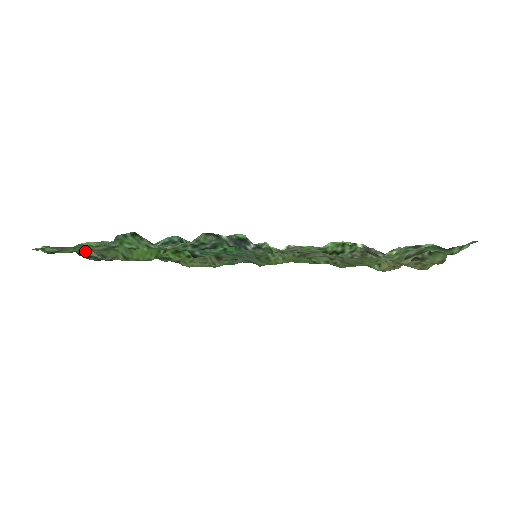
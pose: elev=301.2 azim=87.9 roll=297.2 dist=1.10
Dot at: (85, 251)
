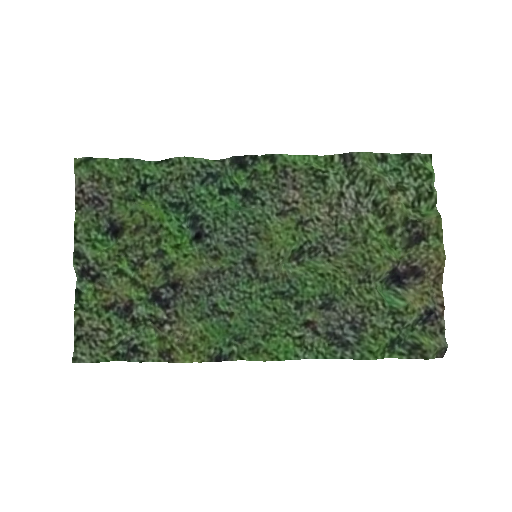
Dot at: (84, 248)
